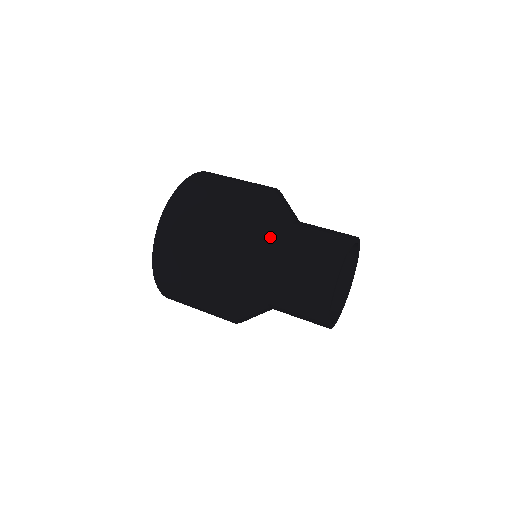
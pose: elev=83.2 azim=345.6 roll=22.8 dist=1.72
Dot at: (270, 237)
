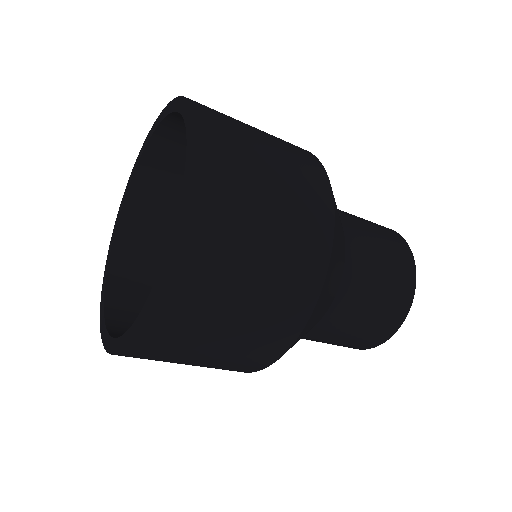
Dot at: (340, 271)
